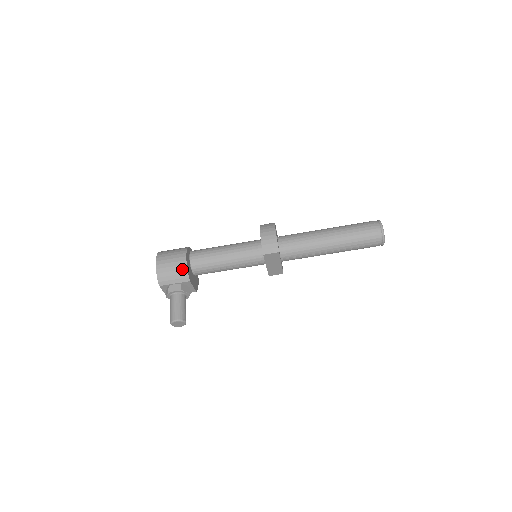
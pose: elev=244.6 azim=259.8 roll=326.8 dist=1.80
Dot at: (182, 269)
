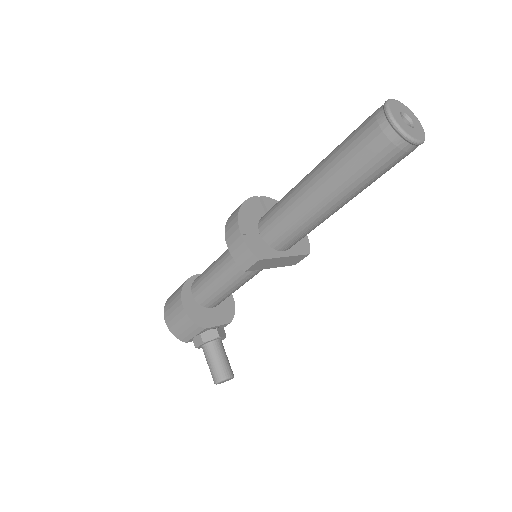
Dot at: (187, 321)
